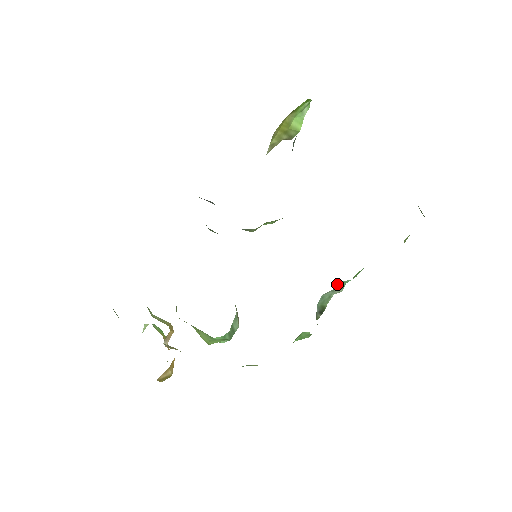
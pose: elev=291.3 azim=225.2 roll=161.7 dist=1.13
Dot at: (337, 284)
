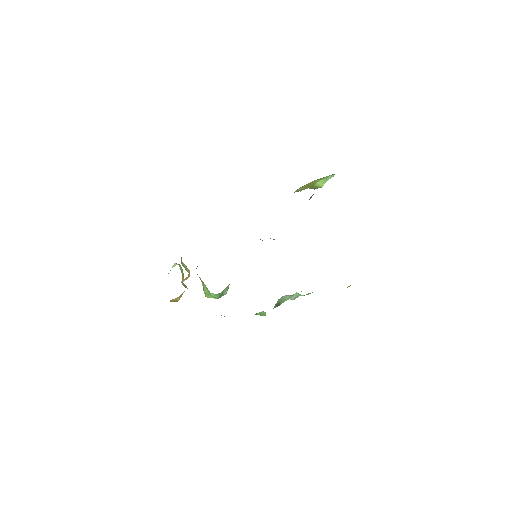
Dot at: (295, 294)
